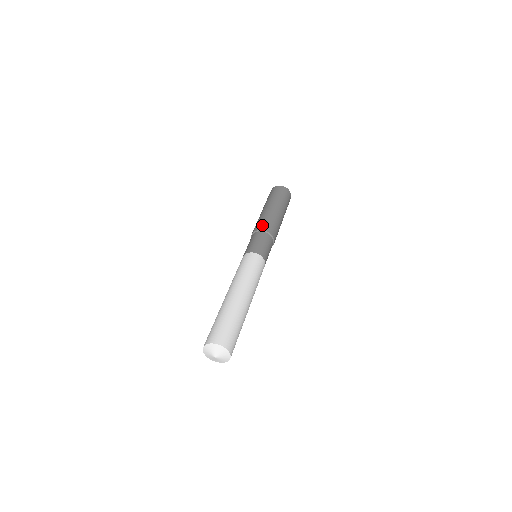
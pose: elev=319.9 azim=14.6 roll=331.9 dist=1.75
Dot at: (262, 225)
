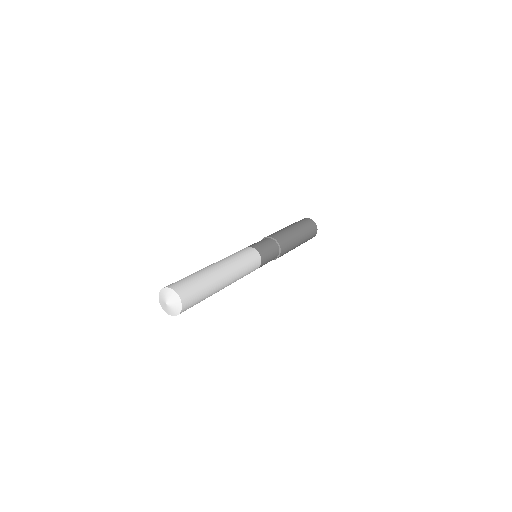
Dot at: occluded
